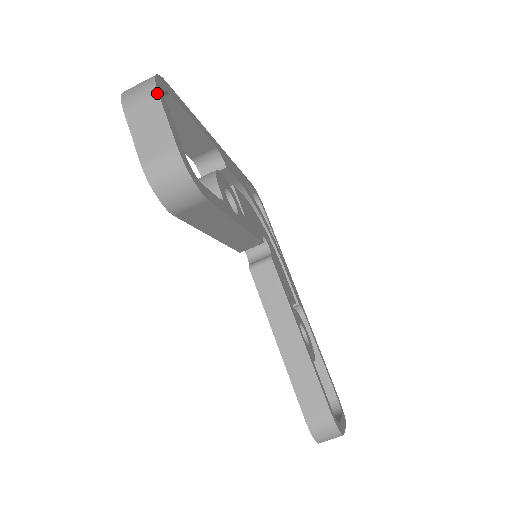
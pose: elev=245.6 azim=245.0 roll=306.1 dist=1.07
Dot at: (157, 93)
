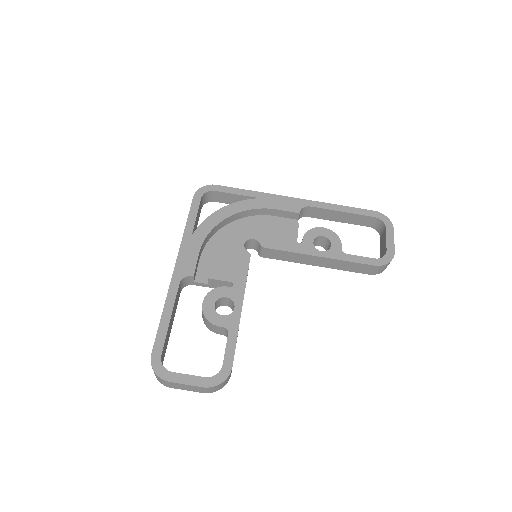
Dot at: (169, 382)
